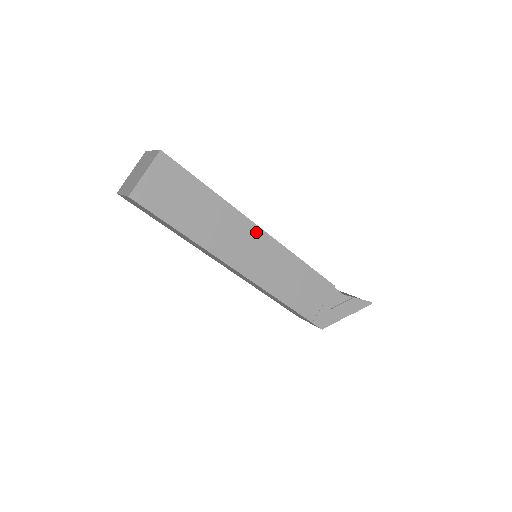
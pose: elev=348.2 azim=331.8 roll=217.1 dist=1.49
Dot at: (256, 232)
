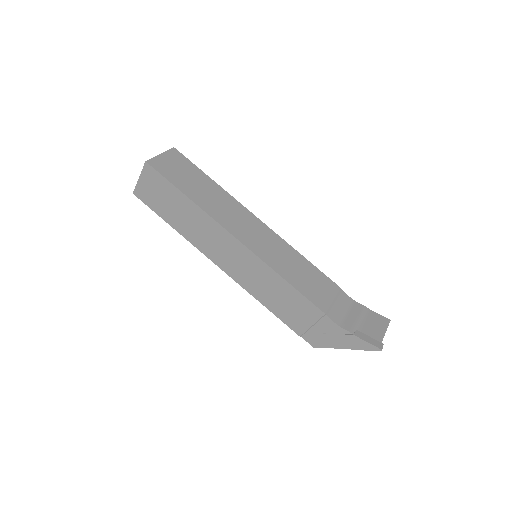
Dot at: (232, 240)
